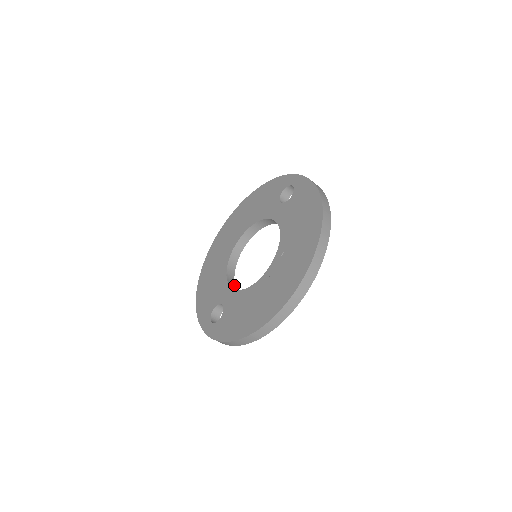
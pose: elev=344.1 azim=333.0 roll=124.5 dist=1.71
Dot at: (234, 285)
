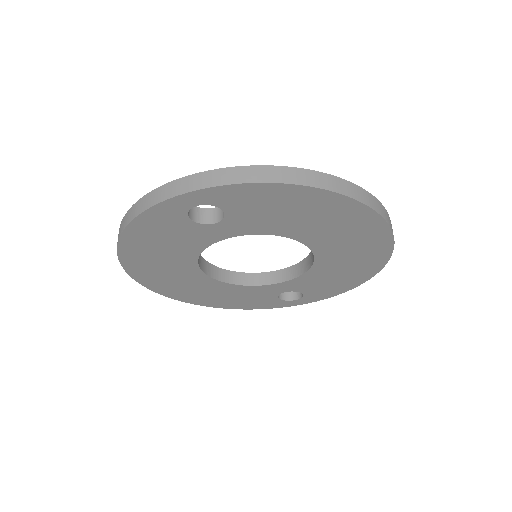
Dot at: (213, 241)
